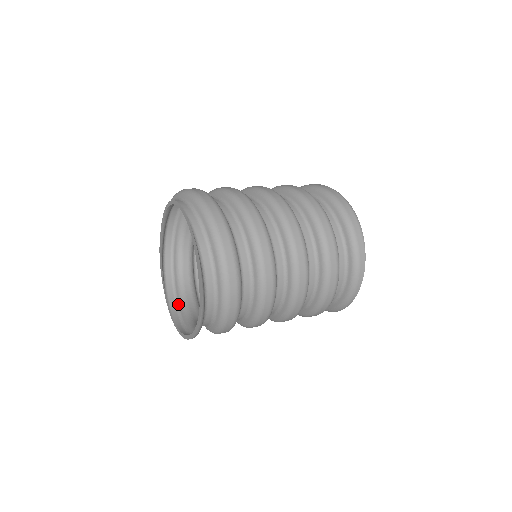
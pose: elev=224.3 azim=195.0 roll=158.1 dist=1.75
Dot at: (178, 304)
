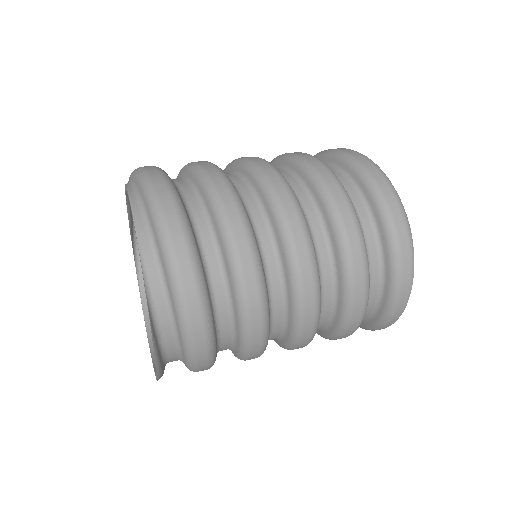
Dot at: occluded
